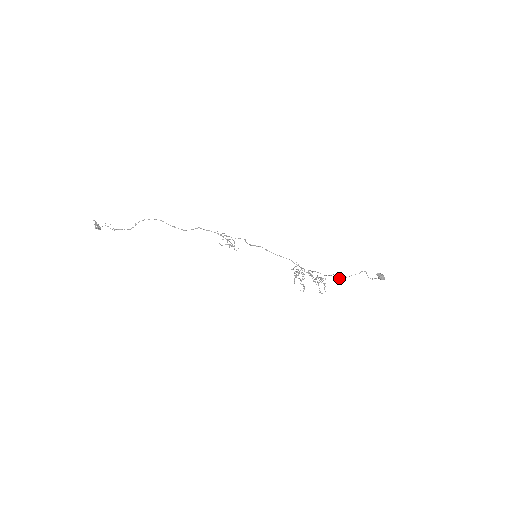
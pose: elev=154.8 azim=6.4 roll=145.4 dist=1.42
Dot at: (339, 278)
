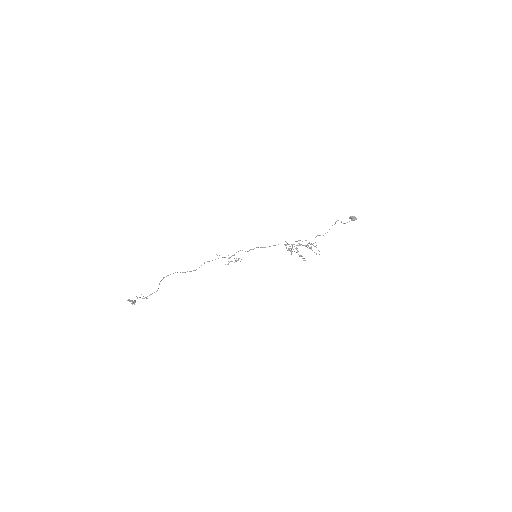
Dot at: (323, 235)
